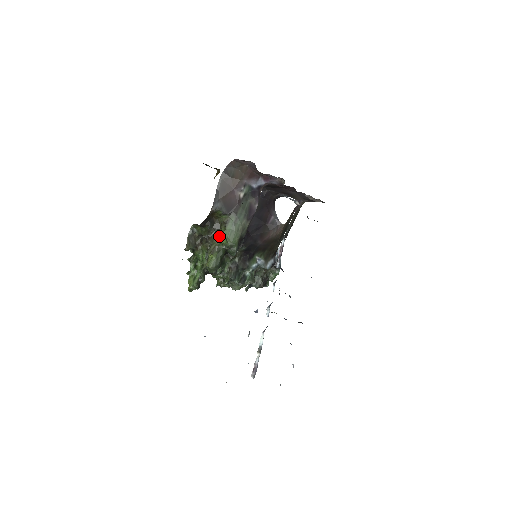
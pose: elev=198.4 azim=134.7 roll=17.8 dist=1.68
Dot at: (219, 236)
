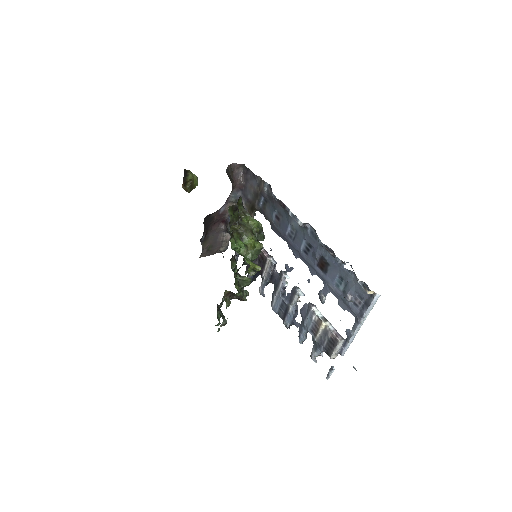
Dot at: (246, 223)
